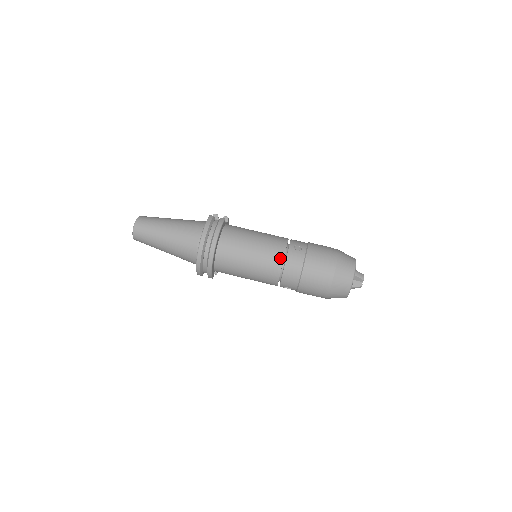
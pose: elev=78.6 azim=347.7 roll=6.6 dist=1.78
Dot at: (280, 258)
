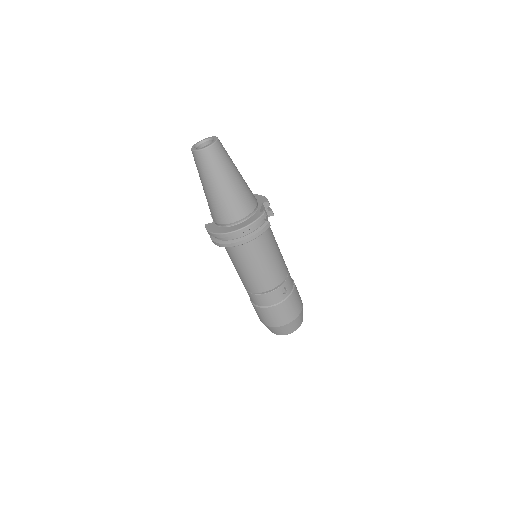
Dot at: (267, 288)
